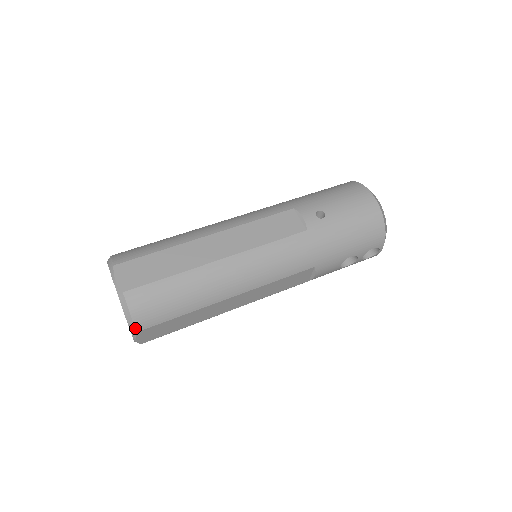
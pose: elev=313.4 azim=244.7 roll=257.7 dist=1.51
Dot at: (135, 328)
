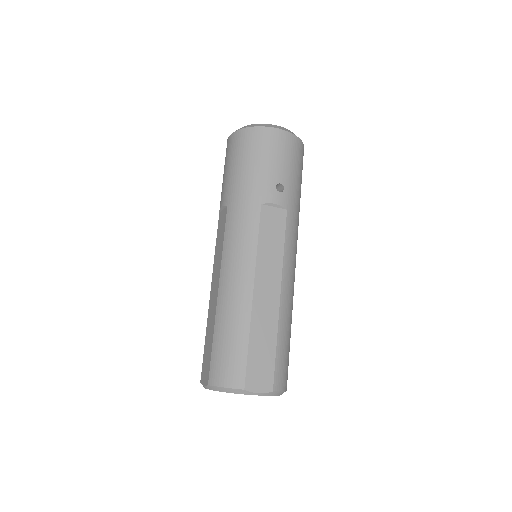
Dot at: (286, 390)
